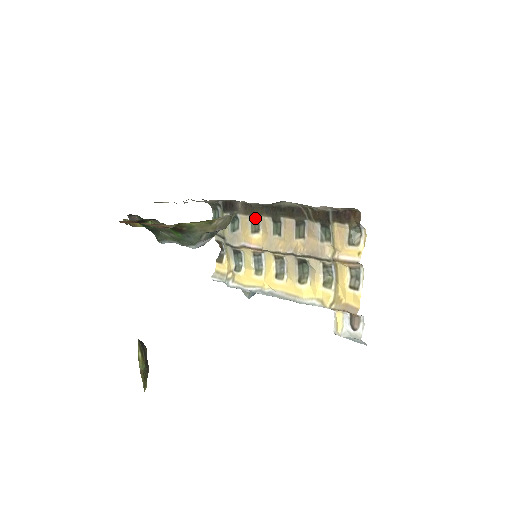
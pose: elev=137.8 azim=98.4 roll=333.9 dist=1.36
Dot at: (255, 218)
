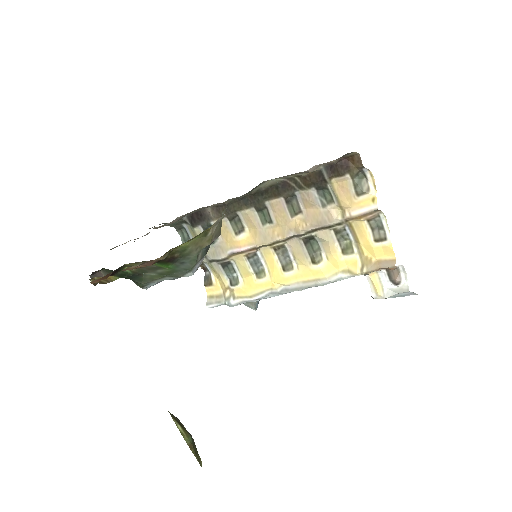
Dot at: (234, 217)
